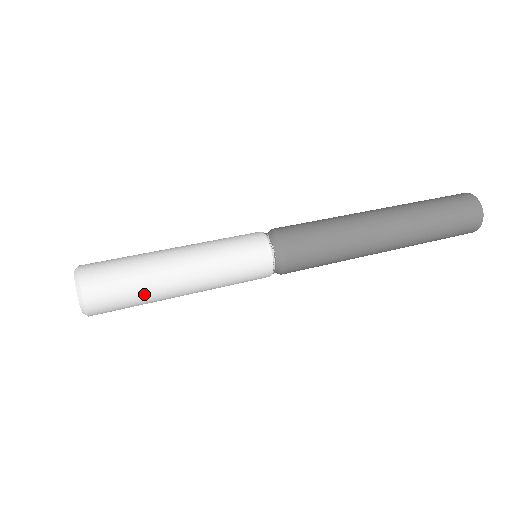
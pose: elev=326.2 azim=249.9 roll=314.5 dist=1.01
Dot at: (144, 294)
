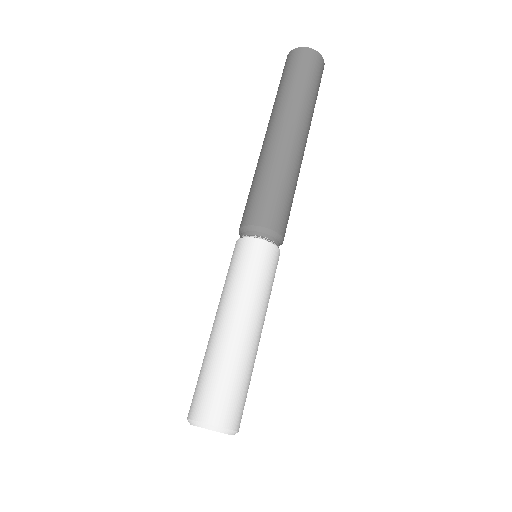
Dot at: occluded
